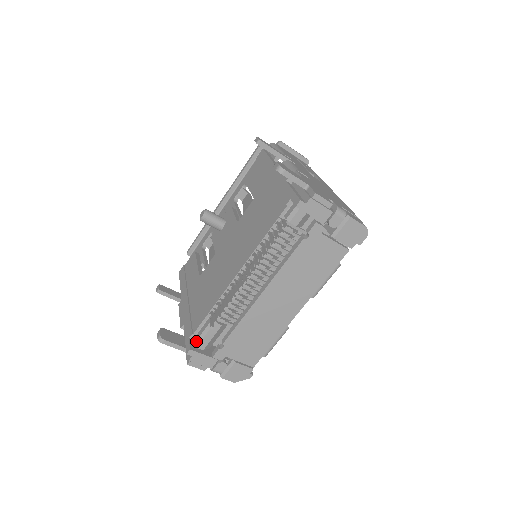
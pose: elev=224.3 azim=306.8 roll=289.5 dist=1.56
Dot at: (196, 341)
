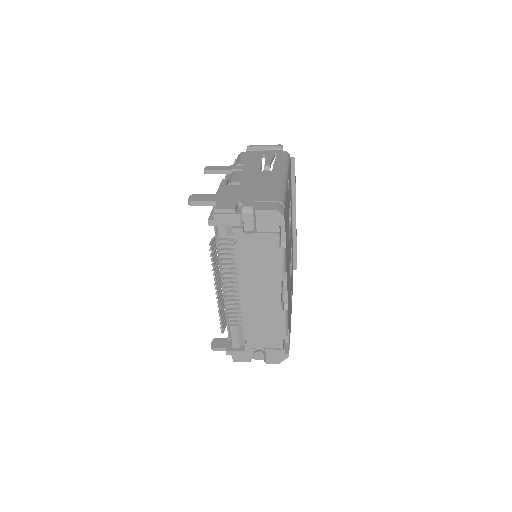
Dot at: (230, 343)
